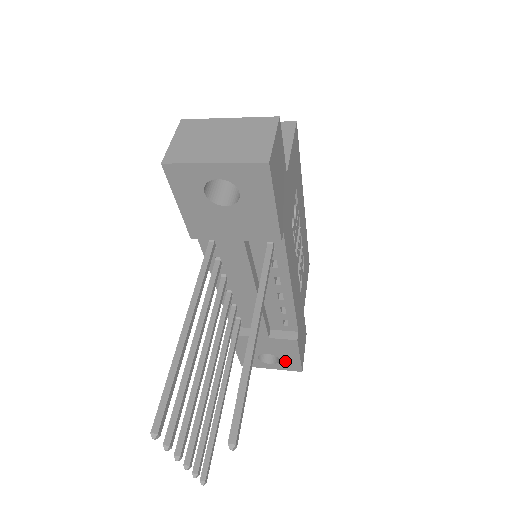
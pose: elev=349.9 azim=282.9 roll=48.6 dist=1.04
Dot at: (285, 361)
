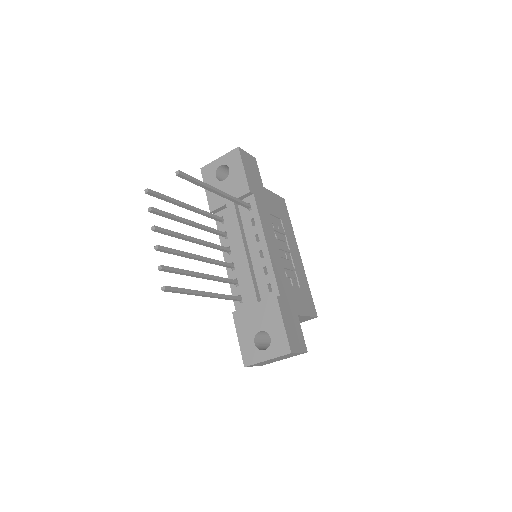
Dot at: (275, 338)
